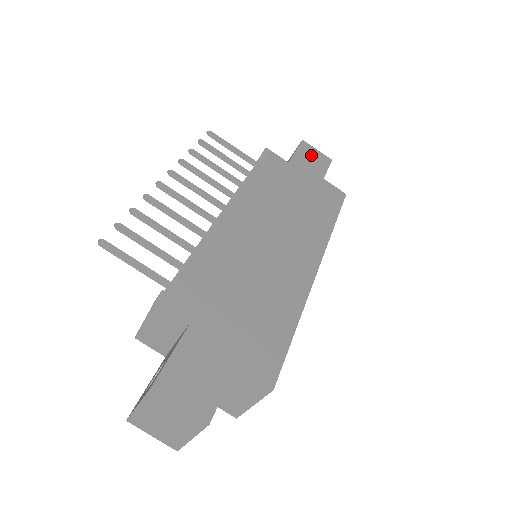
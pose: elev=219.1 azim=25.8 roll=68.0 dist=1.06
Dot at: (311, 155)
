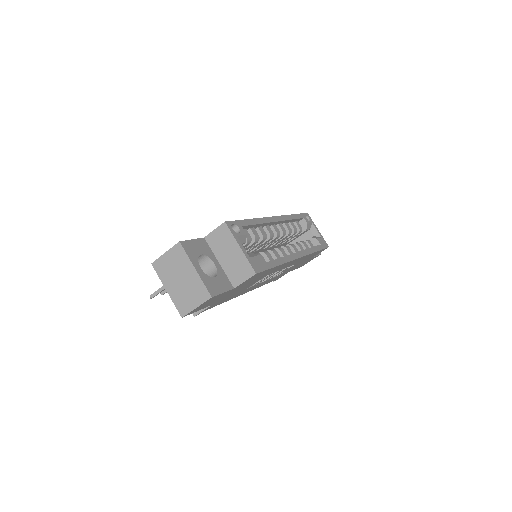
Dot at: occluded
